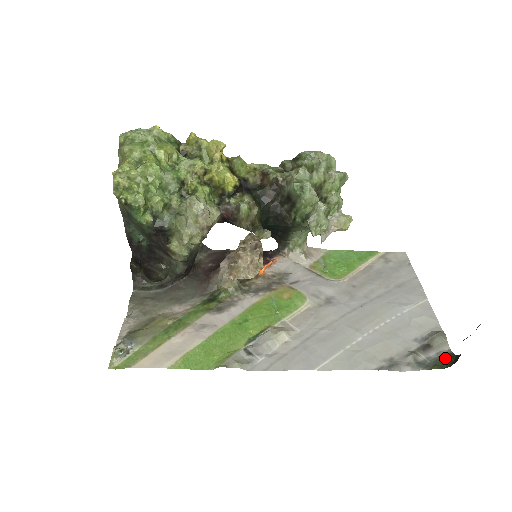
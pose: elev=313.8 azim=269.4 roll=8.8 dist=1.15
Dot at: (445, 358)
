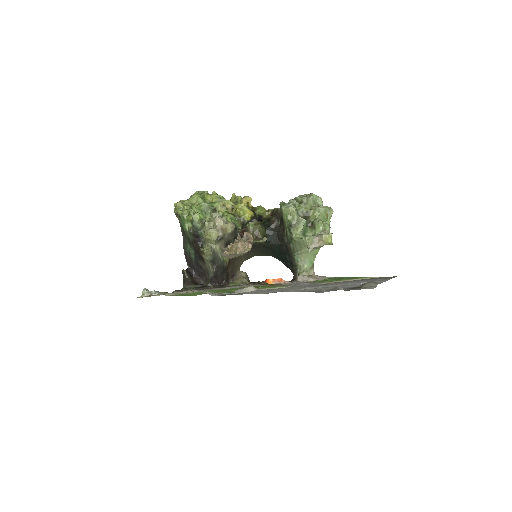
Dot at: occluded
